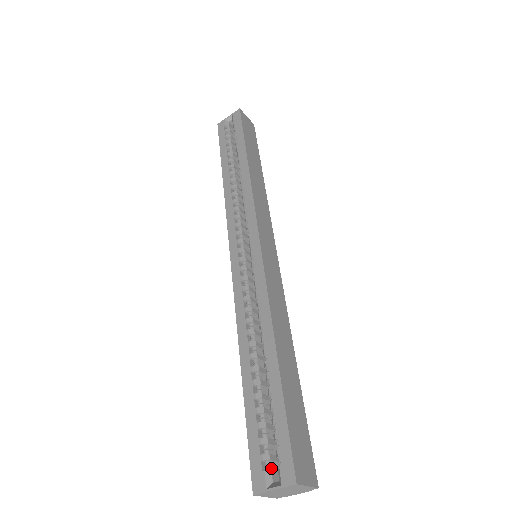
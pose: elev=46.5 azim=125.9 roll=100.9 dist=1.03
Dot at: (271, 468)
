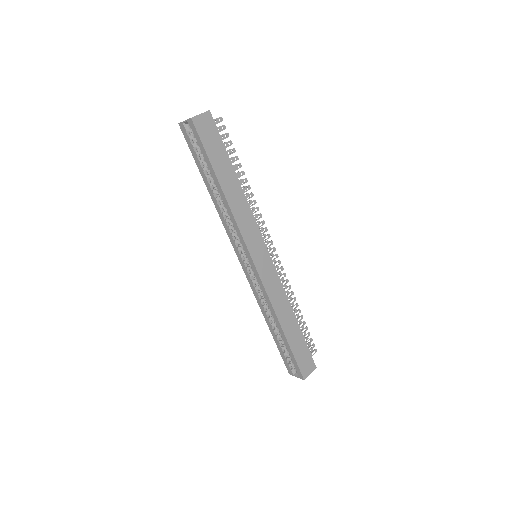
Dot at: (294, 367)
